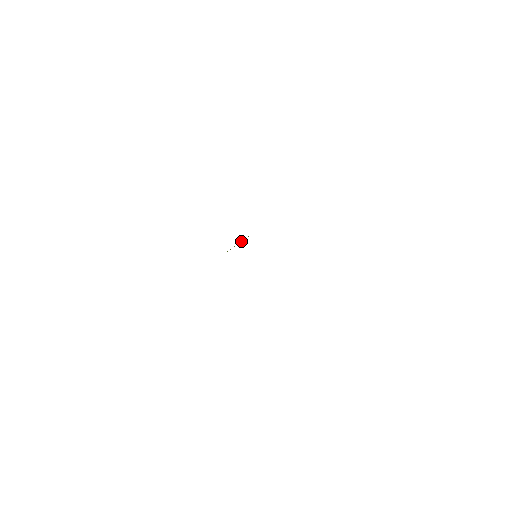
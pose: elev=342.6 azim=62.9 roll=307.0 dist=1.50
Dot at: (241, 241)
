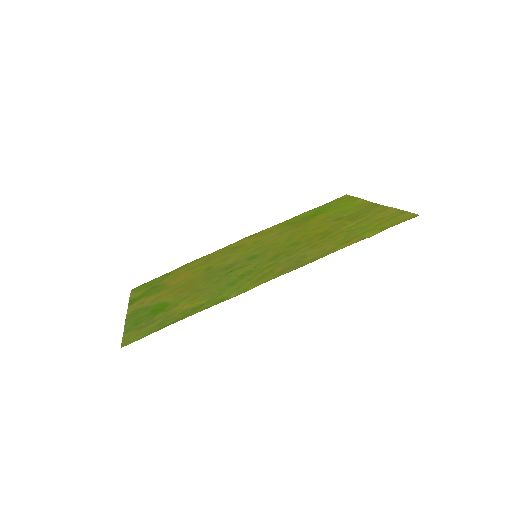
Dot at: (237, 275)
